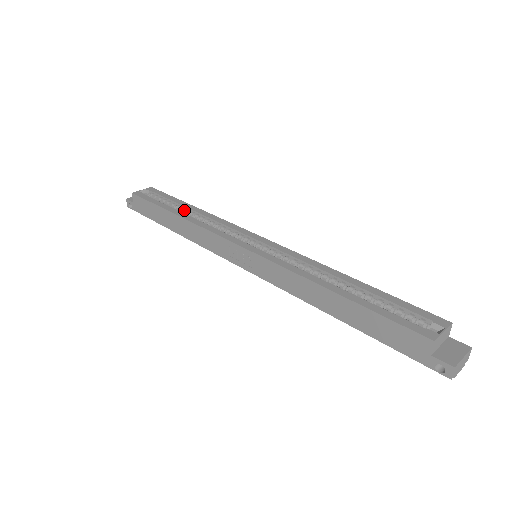
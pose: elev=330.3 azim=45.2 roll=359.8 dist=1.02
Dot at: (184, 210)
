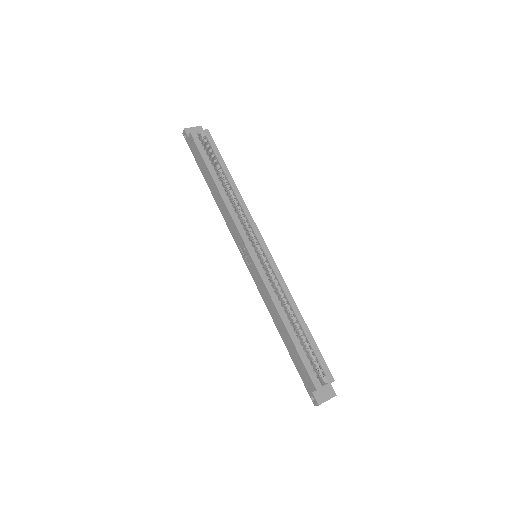
Dot at: (224, 178)
